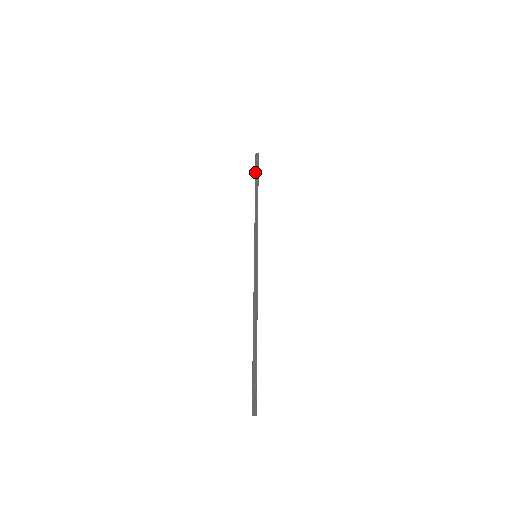
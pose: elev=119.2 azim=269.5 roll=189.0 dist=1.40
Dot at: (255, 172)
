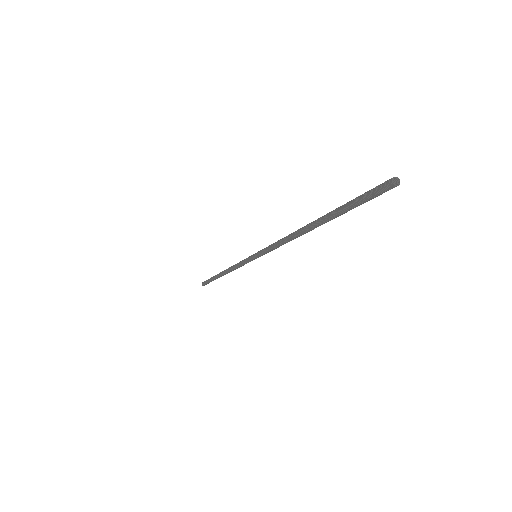
Dot at: (209, 281)
